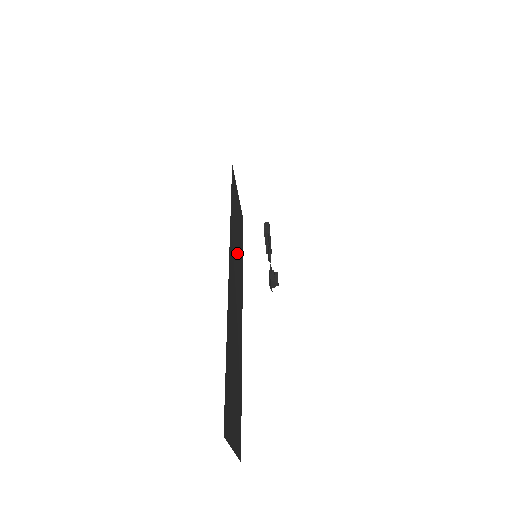
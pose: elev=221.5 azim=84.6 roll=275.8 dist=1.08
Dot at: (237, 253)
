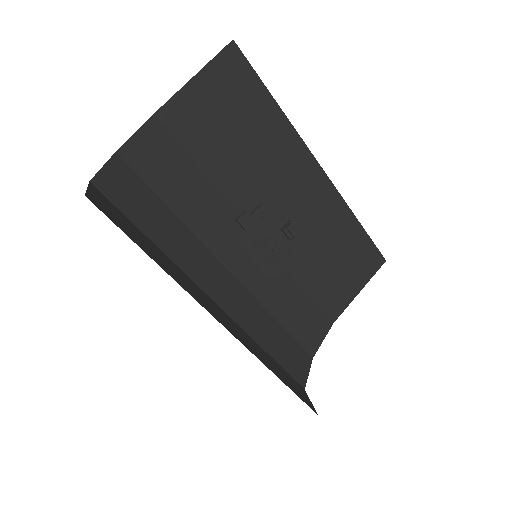
Dot at: (257, 153)
